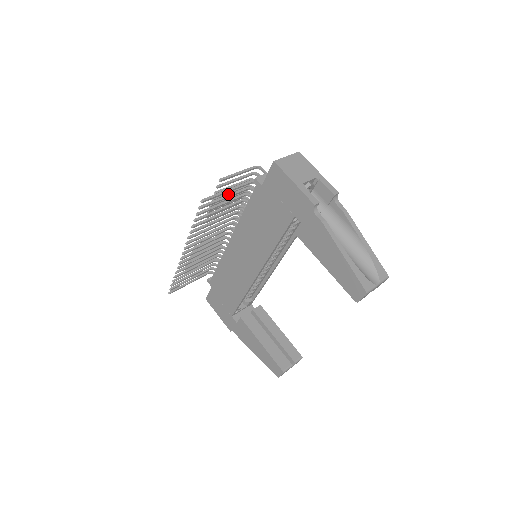
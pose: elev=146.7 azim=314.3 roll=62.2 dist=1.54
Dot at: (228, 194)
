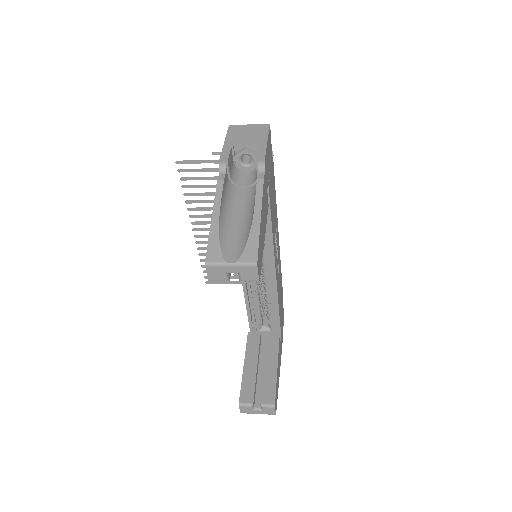
Dot at: (216, 168)
